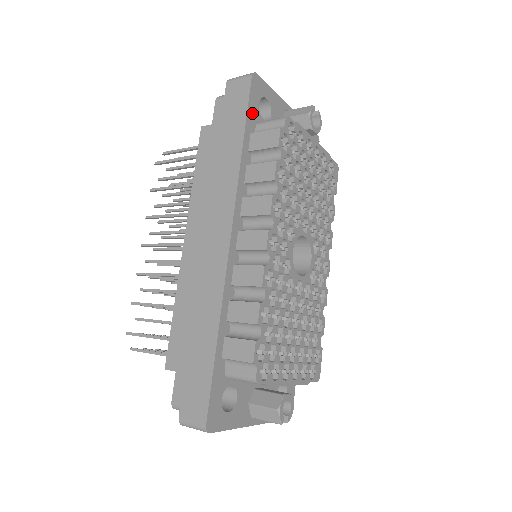
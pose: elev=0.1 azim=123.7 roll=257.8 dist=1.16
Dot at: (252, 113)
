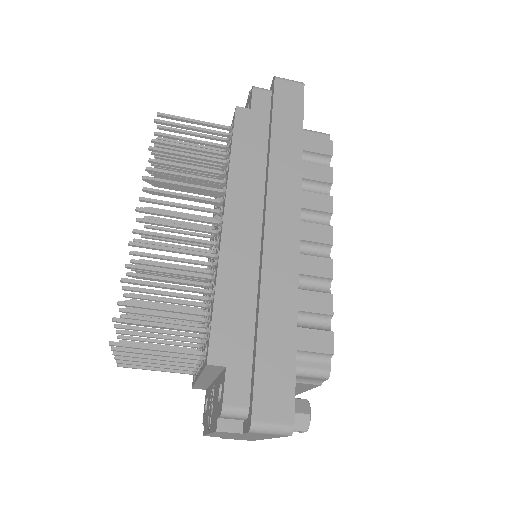
Dot at: occluded
